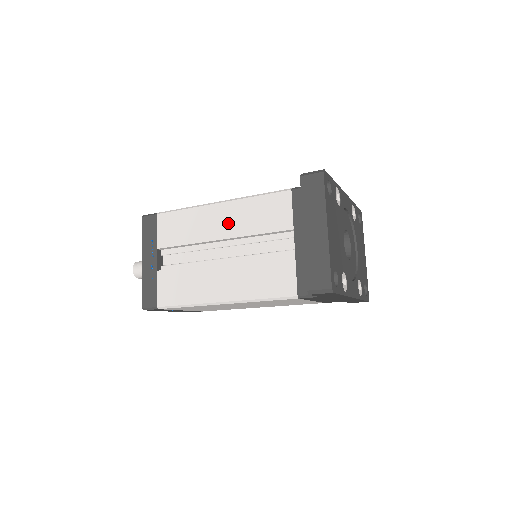
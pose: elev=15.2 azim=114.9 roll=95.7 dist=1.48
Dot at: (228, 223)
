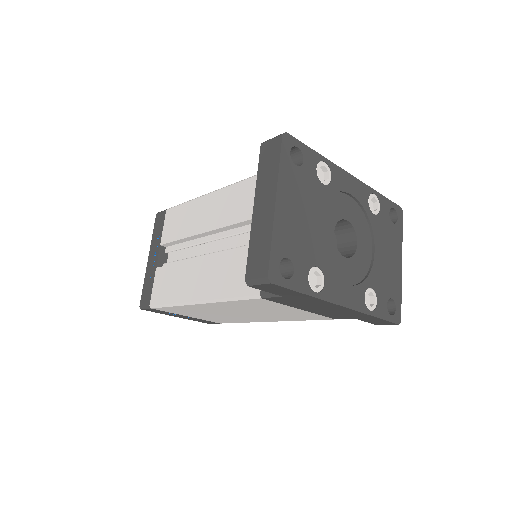
Dot at: (215, 213)
